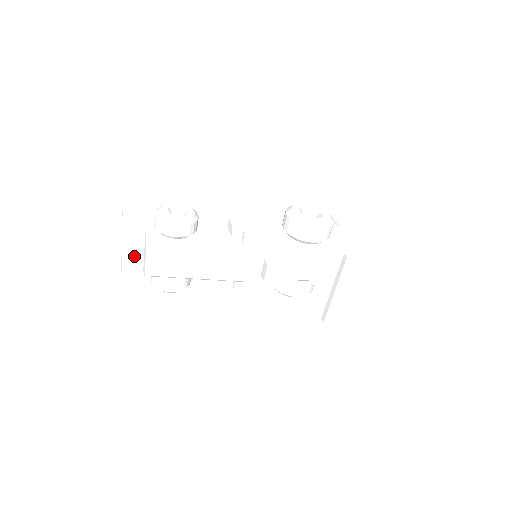
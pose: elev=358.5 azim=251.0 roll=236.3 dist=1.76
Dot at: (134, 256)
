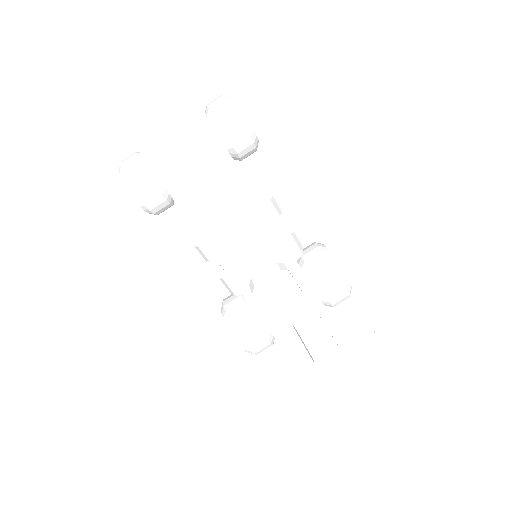
Dot at: (147, 111)
